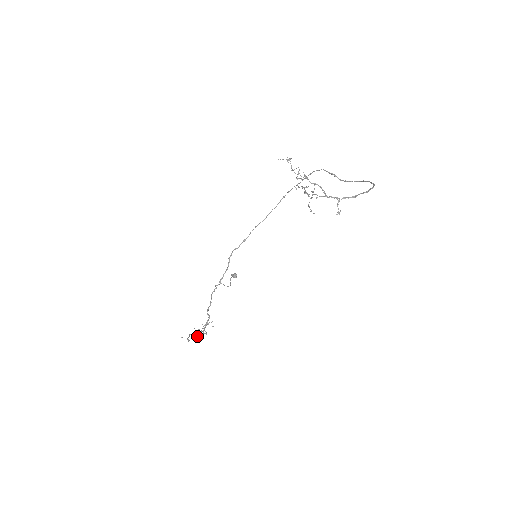
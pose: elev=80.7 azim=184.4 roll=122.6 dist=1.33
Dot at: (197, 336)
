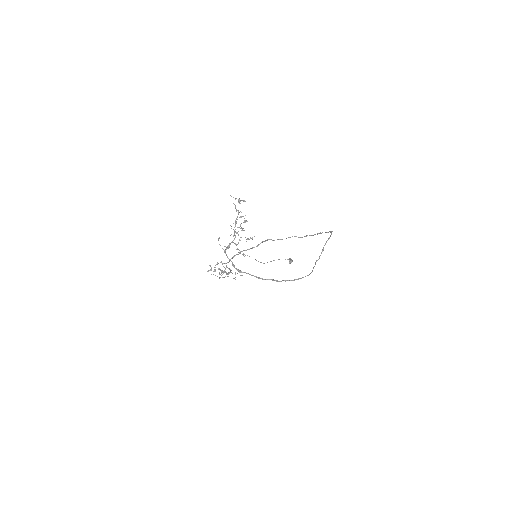
Dot at: (222, 274)
